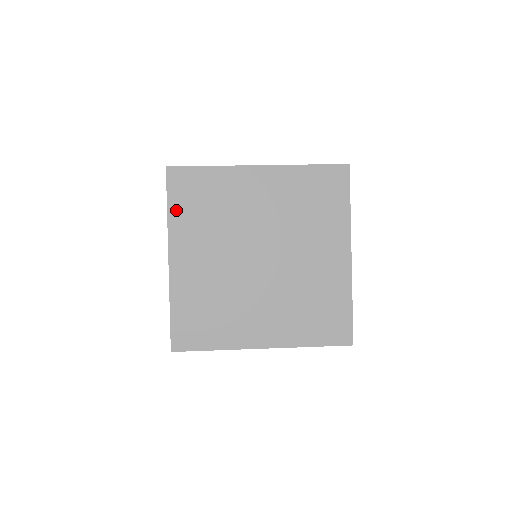
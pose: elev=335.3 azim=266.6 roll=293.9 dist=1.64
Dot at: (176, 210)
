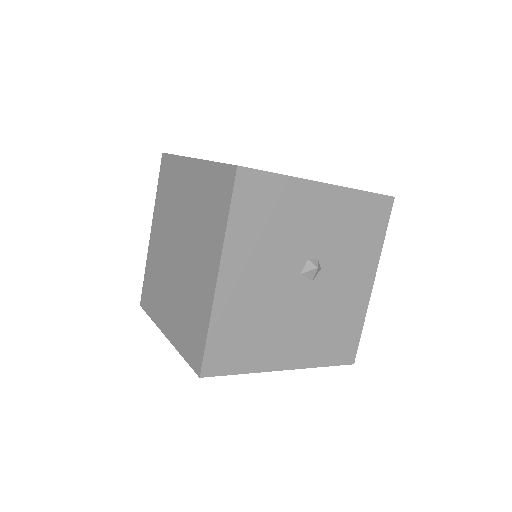
Dot at: occluded
